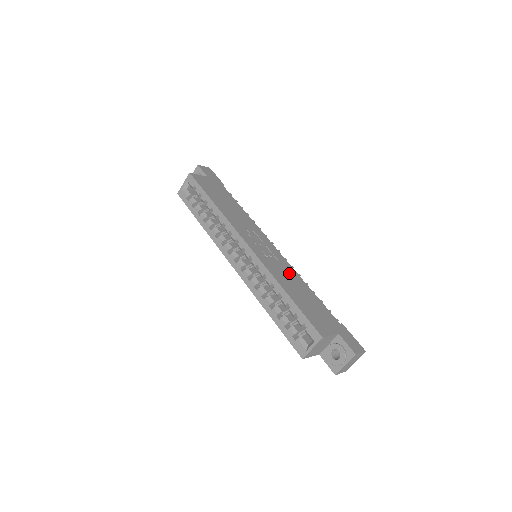
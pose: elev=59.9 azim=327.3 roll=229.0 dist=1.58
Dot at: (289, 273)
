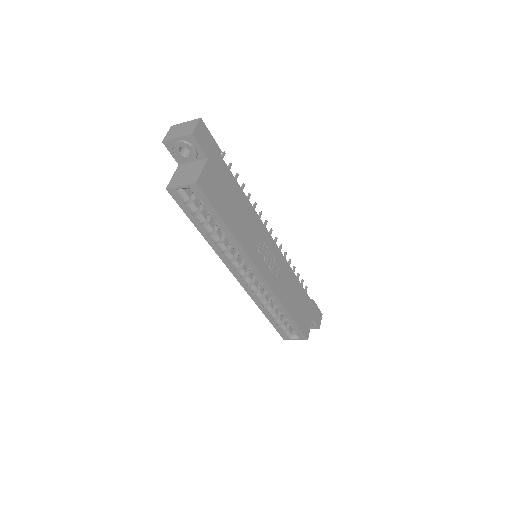
Dot at: (287, 276)
